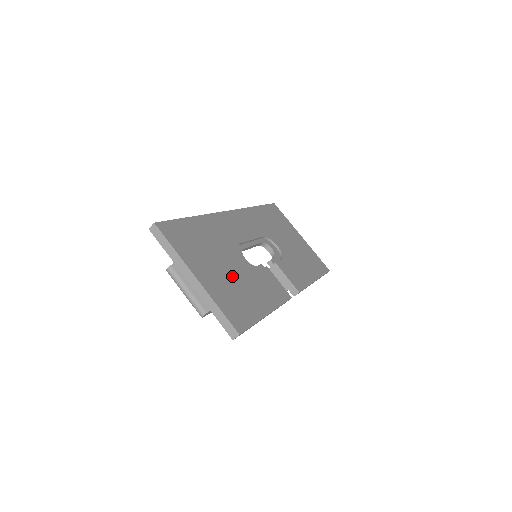
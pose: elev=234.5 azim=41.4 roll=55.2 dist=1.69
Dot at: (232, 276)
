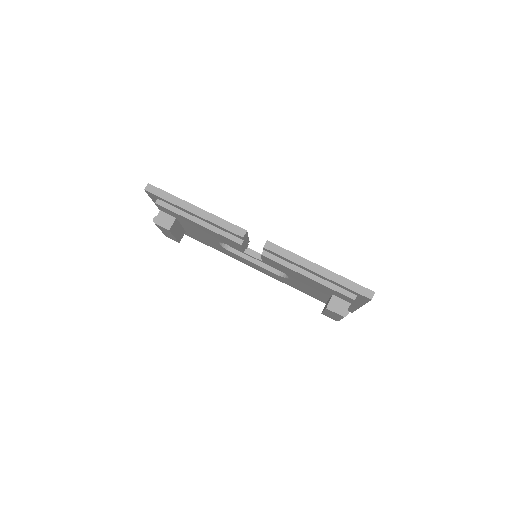
Dot at: occluded
